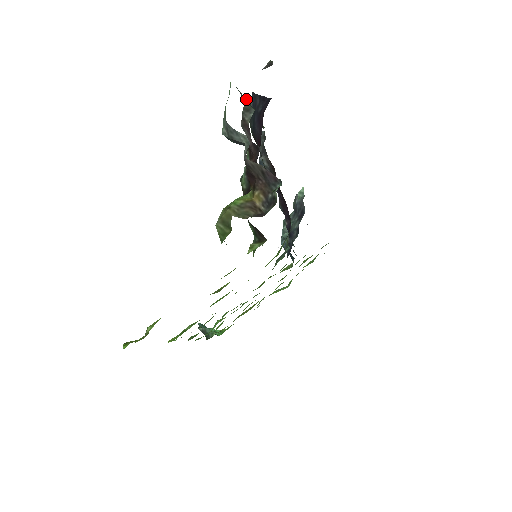
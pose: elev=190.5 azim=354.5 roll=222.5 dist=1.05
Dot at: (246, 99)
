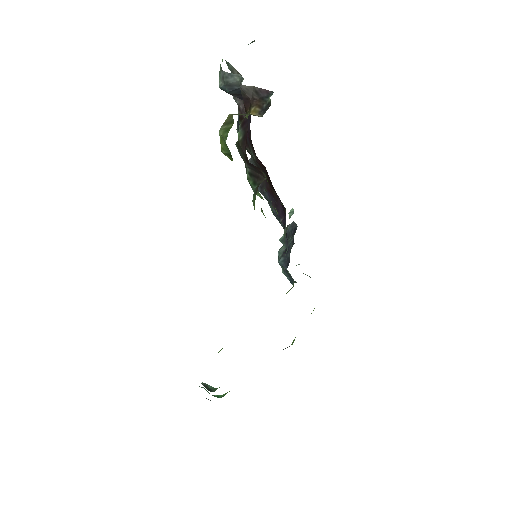
Dot at: (236, 70)
